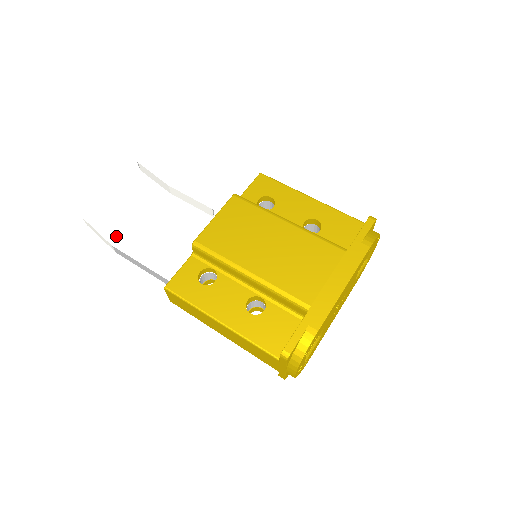
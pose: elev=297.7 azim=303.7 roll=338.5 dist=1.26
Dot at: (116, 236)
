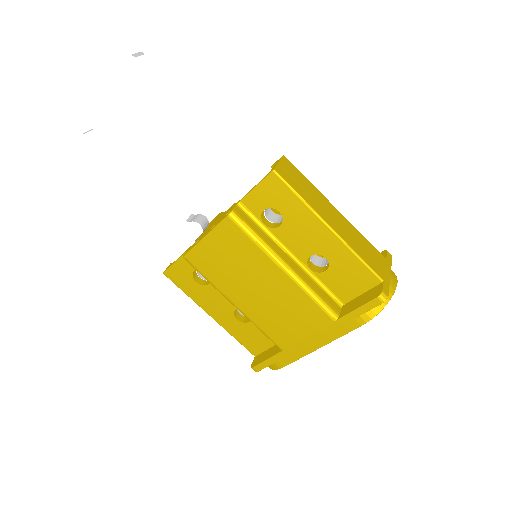
Dot at: (111, 197)
